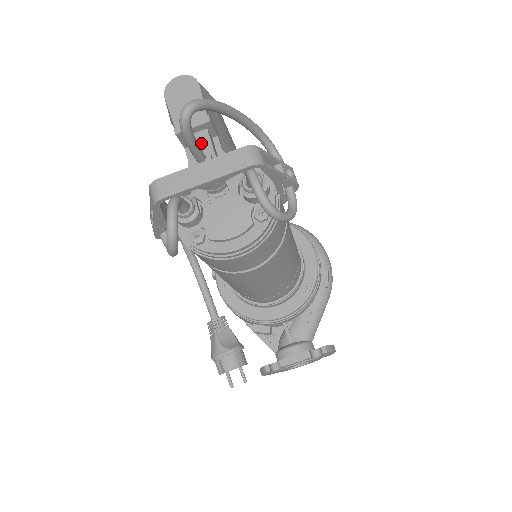
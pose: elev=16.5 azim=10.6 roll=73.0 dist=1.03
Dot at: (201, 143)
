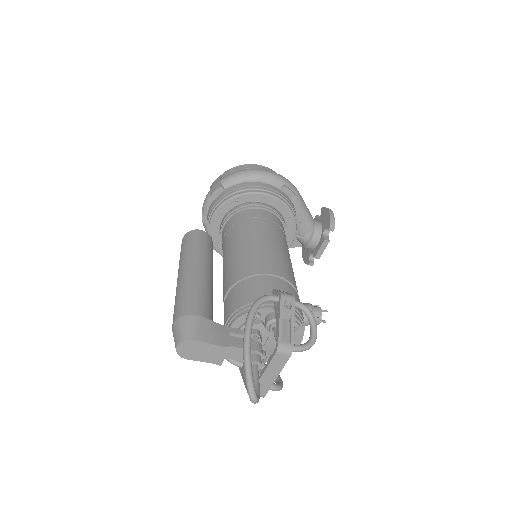
Dot at: (236, 353)
